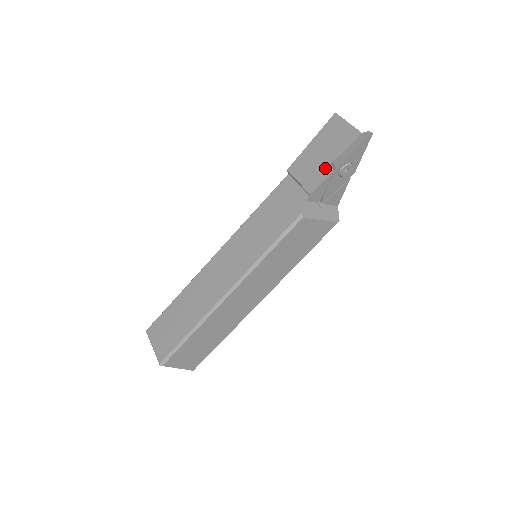
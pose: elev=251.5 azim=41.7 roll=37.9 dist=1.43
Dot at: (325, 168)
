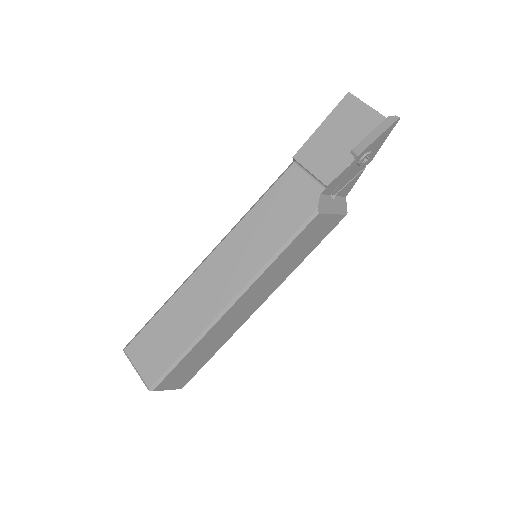
Dot at: (343, 156)
